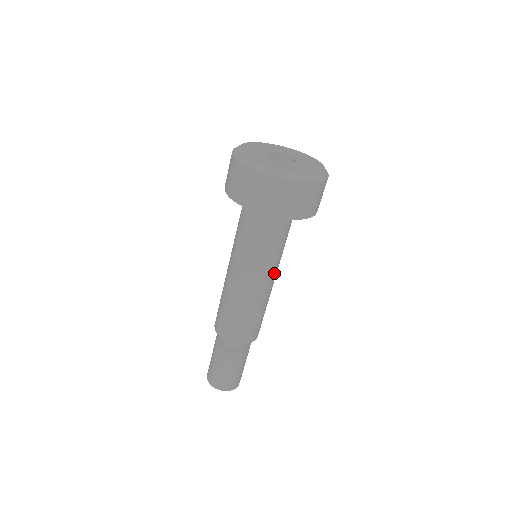
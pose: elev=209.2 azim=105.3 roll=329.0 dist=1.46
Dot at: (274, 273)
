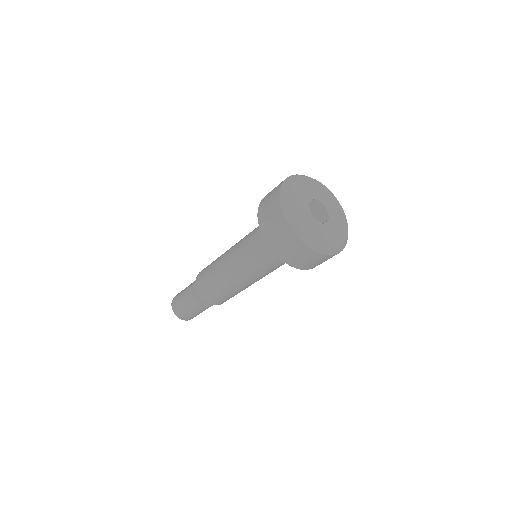
Dot at: occluded
